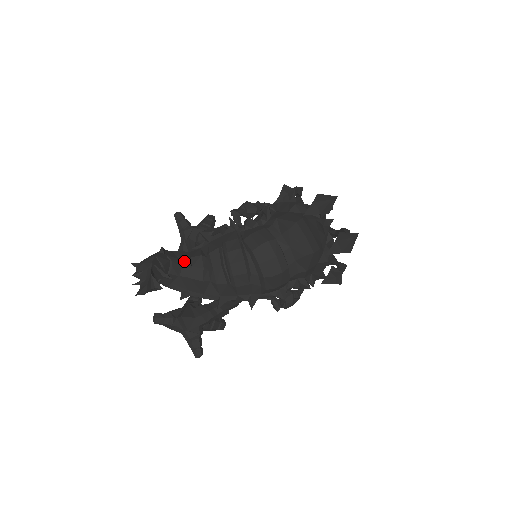
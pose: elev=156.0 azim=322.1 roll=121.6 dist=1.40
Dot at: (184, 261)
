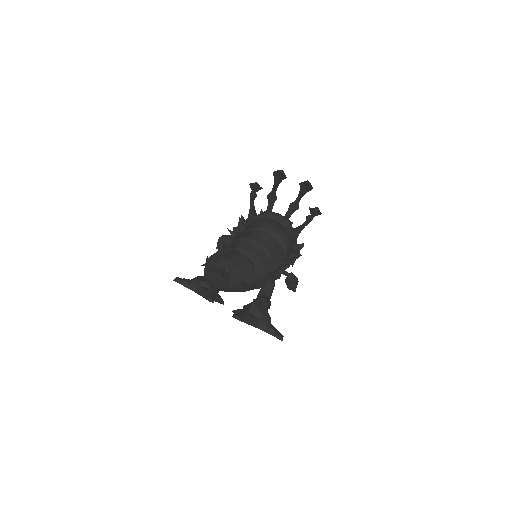
Dot at: occluded
